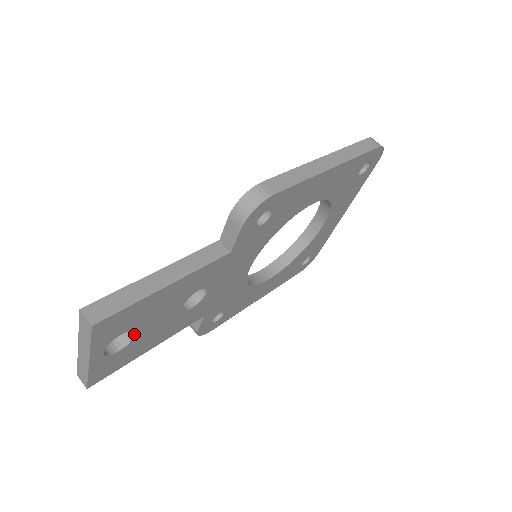
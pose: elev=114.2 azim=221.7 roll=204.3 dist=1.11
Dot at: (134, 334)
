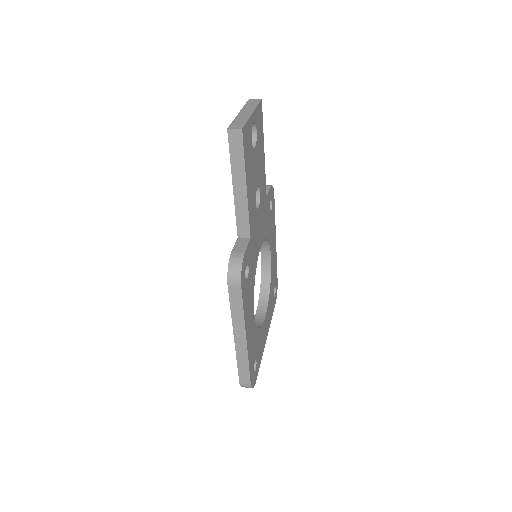
Dot at: (255, 147)
